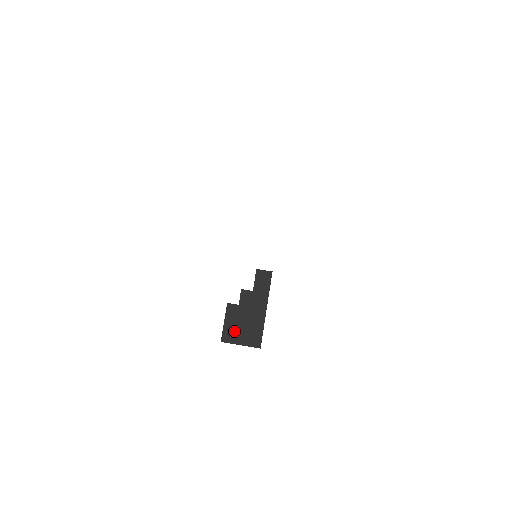
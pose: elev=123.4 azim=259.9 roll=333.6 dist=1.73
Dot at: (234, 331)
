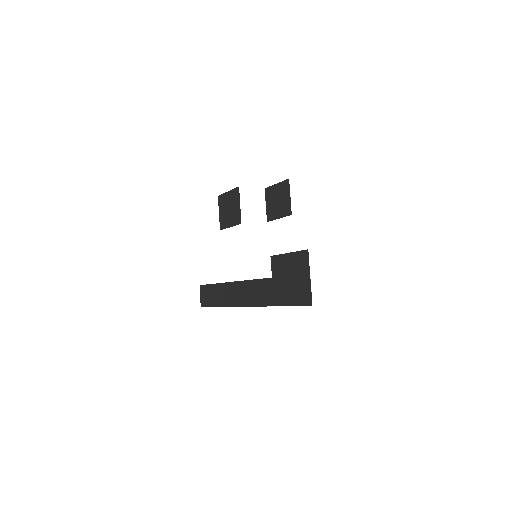
Dot at: occluded
